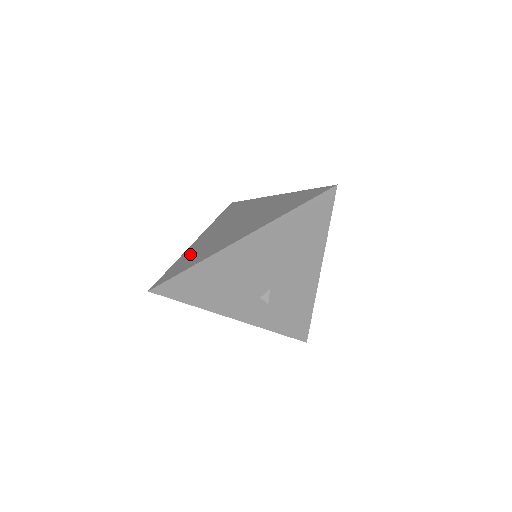
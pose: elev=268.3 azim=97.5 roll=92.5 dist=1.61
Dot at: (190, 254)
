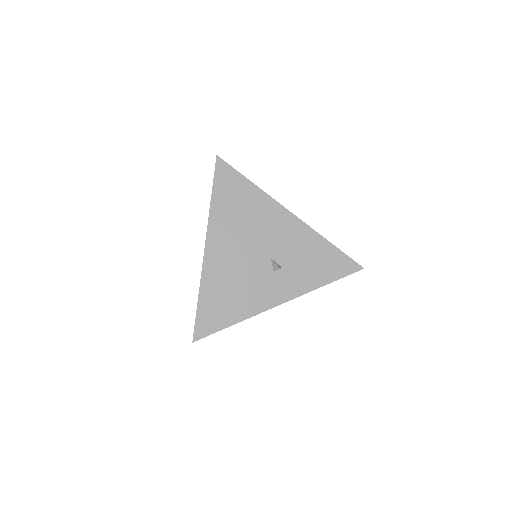
Dot at: occluded
